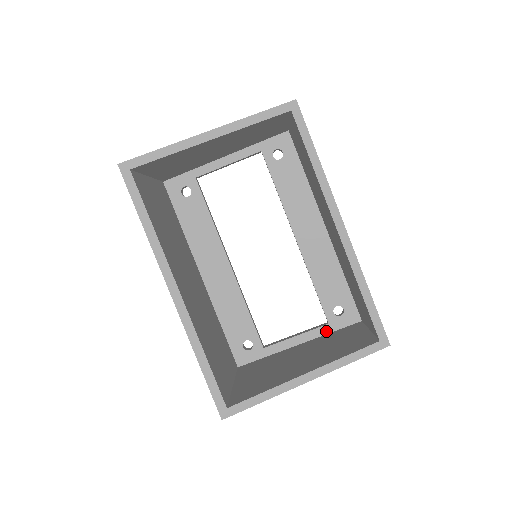
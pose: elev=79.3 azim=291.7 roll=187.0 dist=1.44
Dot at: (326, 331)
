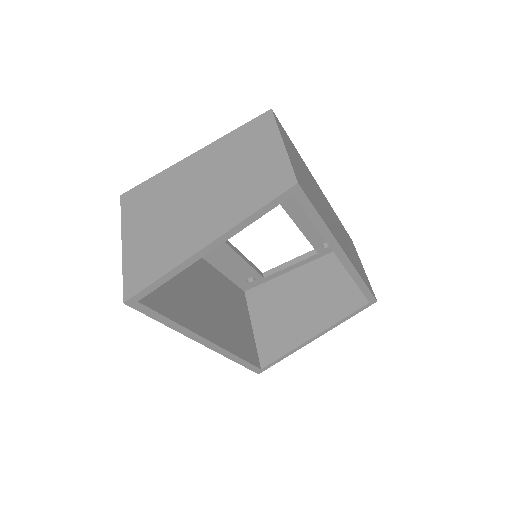
Dot at: (316, 258)
